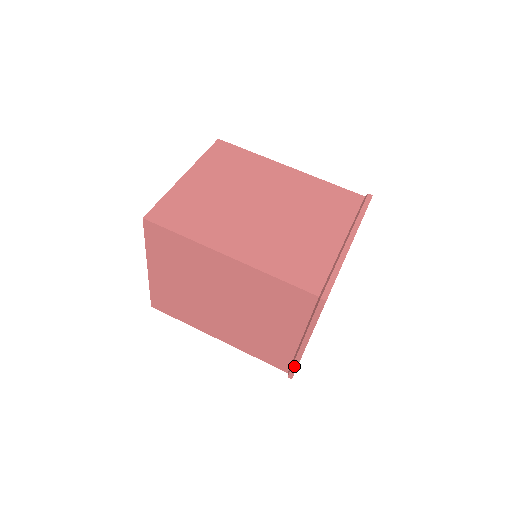
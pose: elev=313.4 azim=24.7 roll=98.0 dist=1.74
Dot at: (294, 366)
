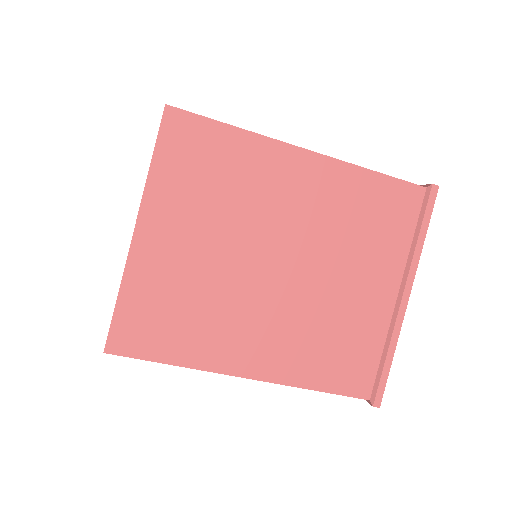
Dot at: (386, 366)
